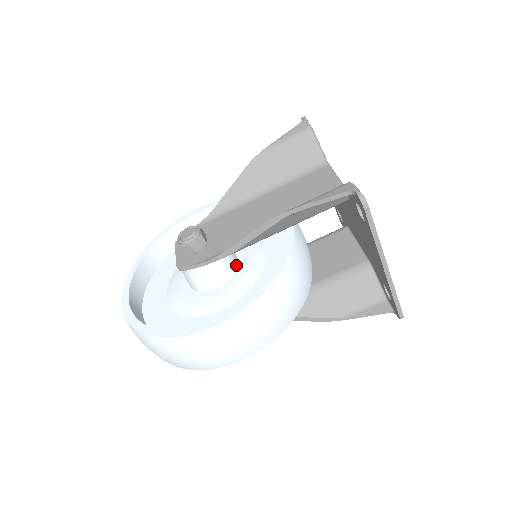
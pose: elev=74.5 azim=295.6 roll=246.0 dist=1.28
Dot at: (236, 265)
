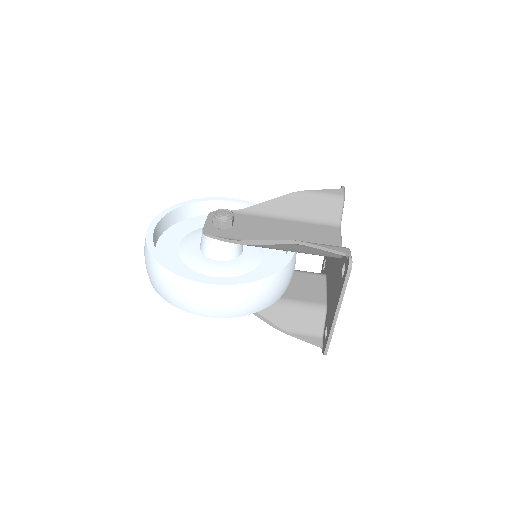
Dot at: (240, 254)
